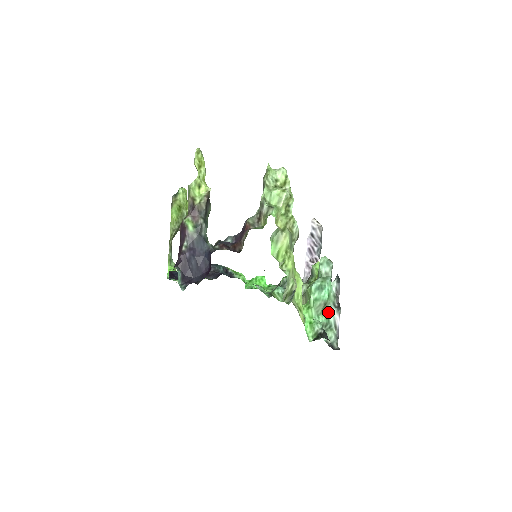
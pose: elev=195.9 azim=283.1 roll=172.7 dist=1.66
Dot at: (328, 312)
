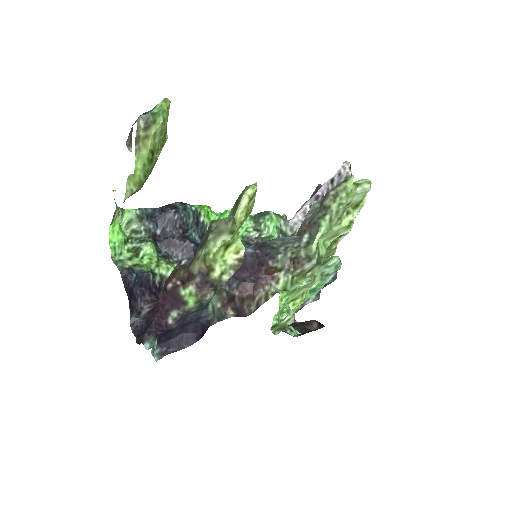
Dot at: occluded
